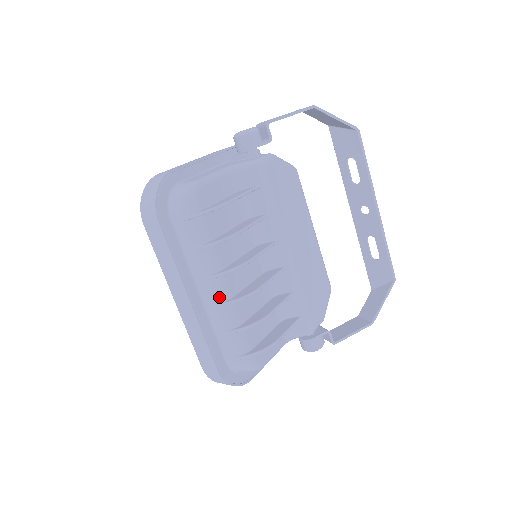
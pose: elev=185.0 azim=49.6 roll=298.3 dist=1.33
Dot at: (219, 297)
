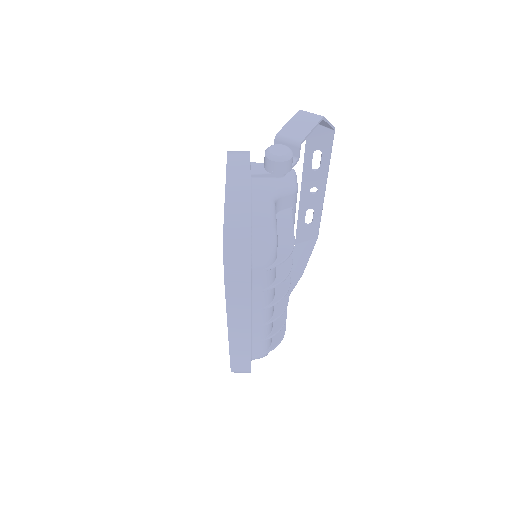
Dot at: (268, 318)
